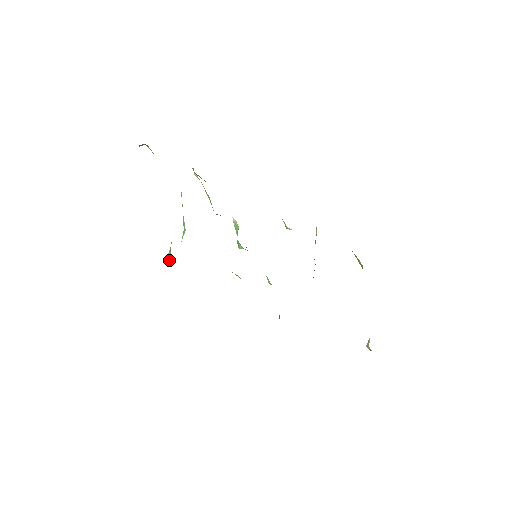
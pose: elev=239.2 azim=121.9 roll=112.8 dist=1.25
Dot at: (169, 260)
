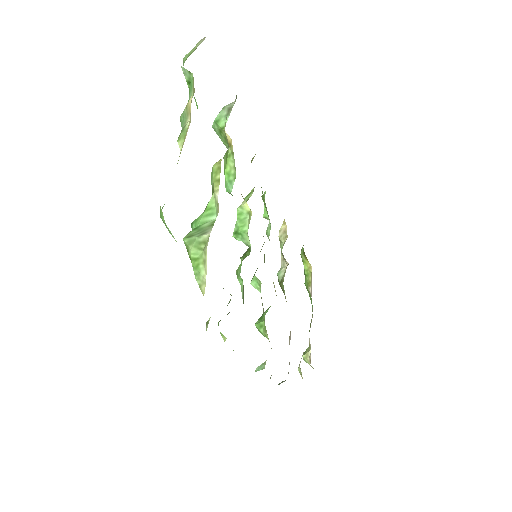
Dot at: (194, 254)
